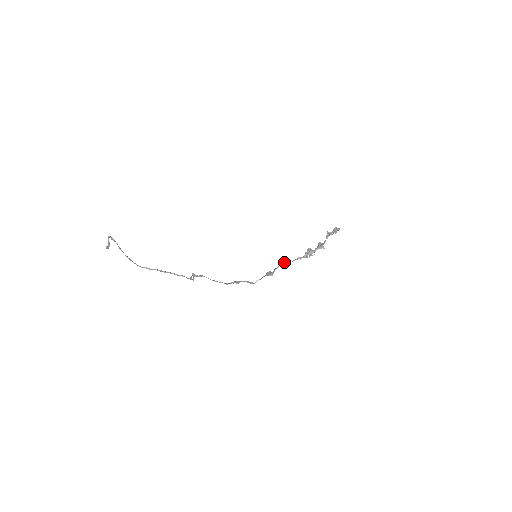
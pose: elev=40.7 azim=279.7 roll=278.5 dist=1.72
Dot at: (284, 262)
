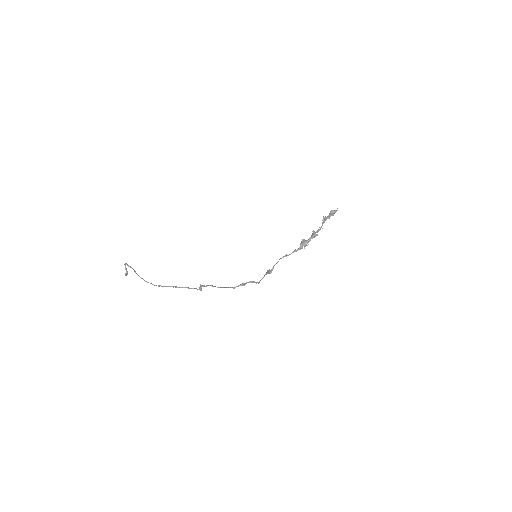
Dot at: (281, 258)
